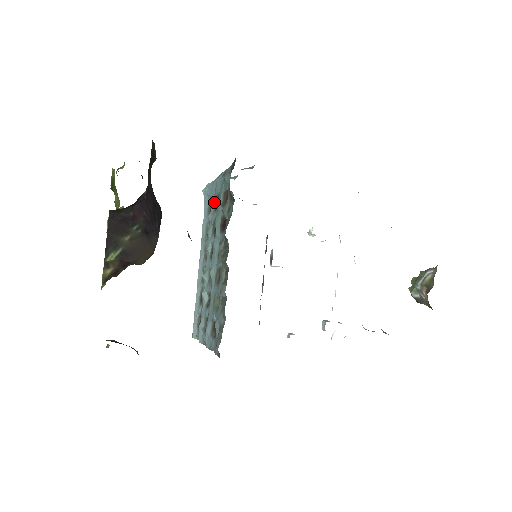
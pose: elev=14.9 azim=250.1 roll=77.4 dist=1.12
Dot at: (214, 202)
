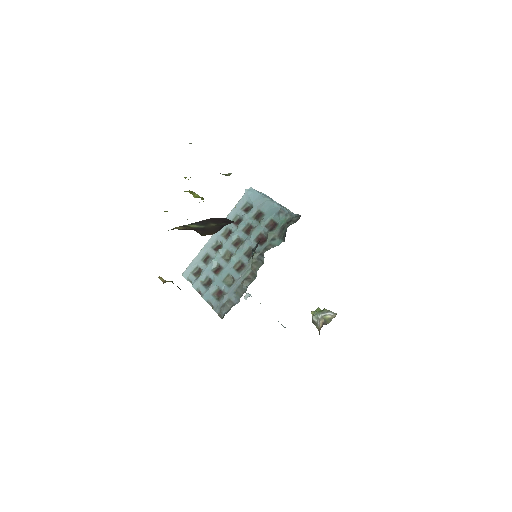
Dot at: (255, 211)
